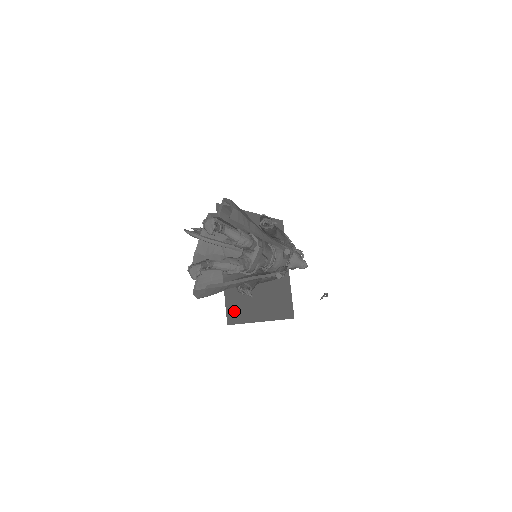
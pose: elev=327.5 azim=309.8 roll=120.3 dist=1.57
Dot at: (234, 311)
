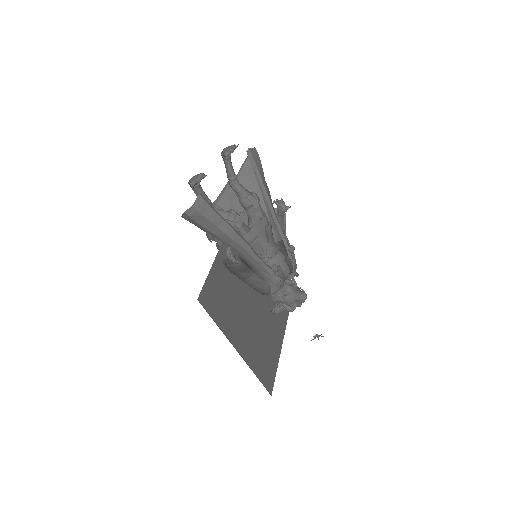
Dot at: (210, 299)
